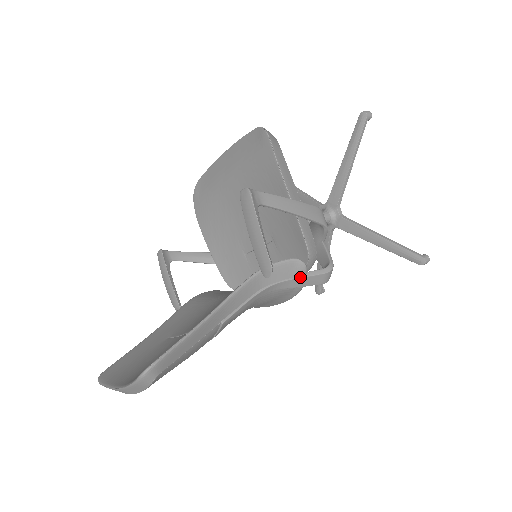
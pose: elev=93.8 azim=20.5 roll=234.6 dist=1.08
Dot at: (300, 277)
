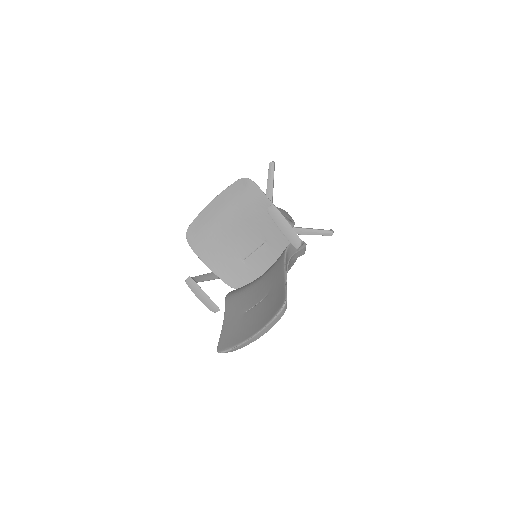
Dot at: (298, 251)
